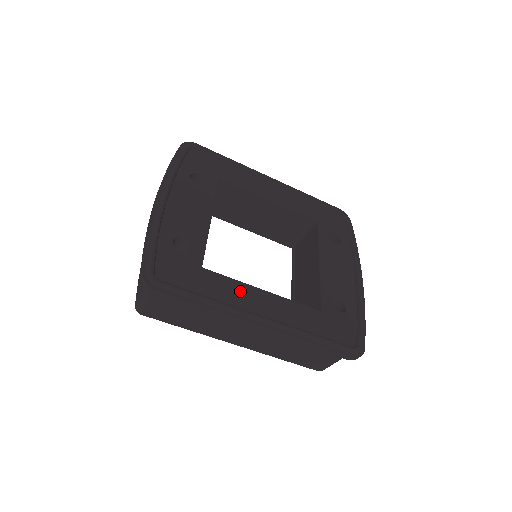
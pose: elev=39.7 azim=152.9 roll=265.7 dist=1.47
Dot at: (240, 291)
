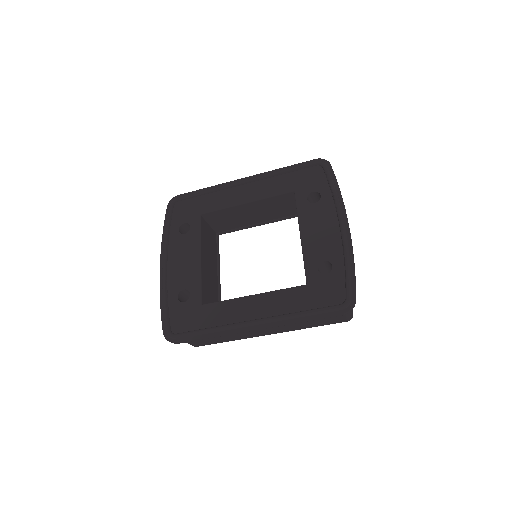
Dot at: (233, 308)
